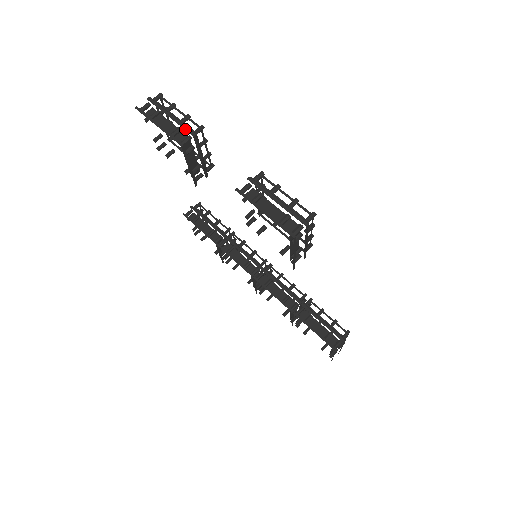
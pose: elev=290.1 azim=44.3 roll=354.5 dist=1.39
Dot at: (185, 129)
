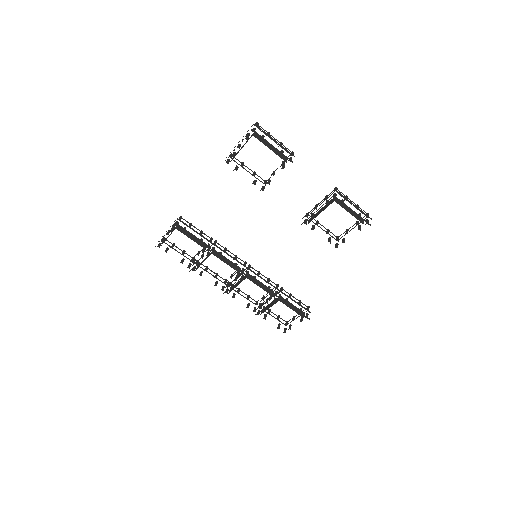
Dot at: (289, 152)
